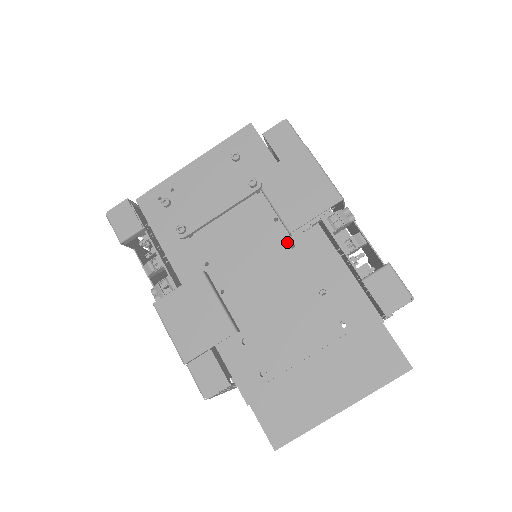
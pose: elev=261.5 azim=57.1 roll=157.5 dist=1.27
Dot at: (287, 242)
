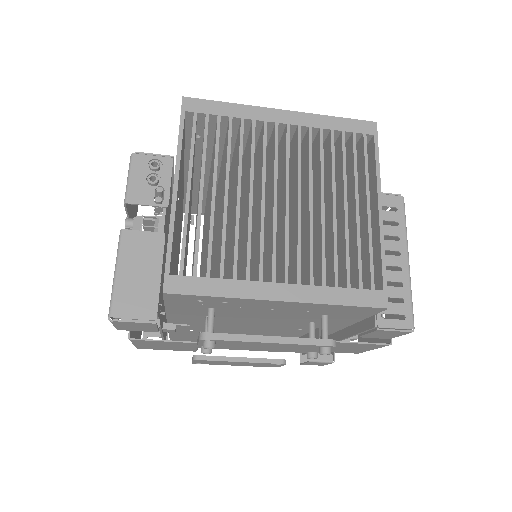
Dot at: (291, 334)
